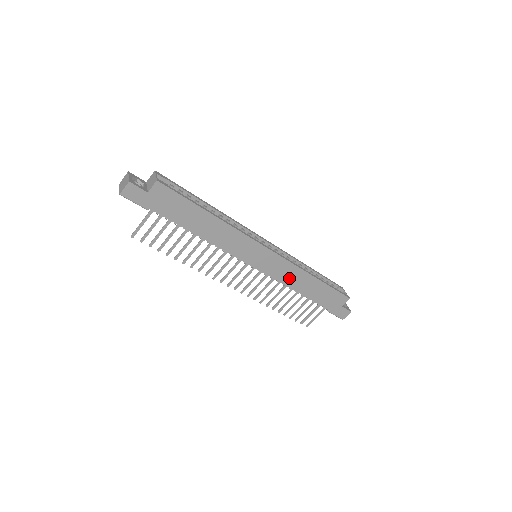
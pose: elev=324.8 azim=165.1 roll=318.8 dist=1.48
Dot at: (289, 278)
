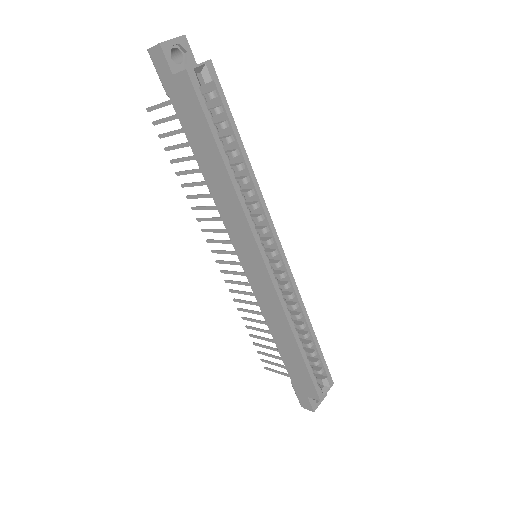
Dot at: (270, 312)
